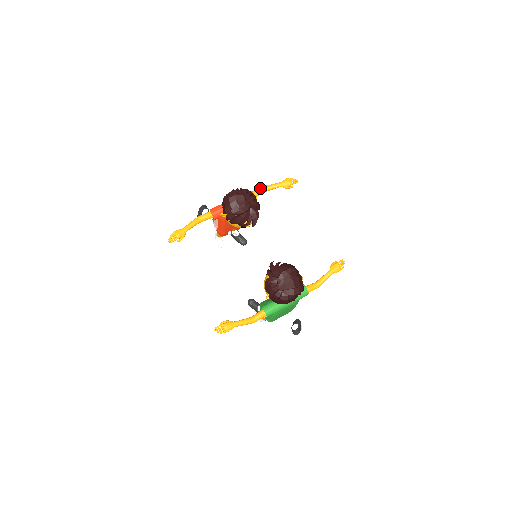
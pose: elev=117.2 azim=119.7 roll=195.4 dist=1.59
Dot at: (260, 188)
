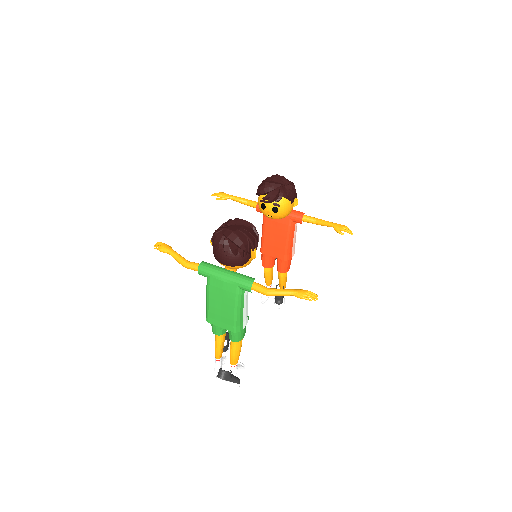
Dot at: occluded
